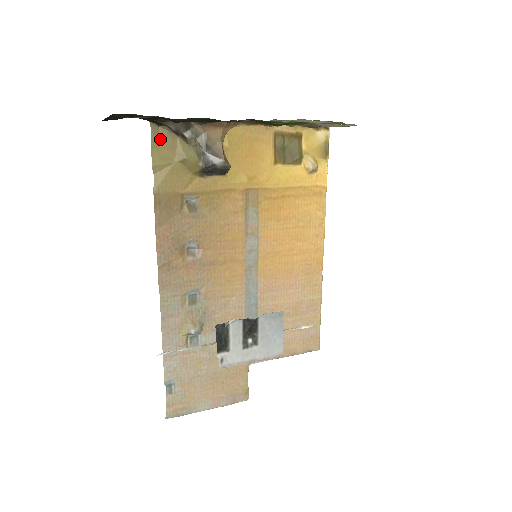
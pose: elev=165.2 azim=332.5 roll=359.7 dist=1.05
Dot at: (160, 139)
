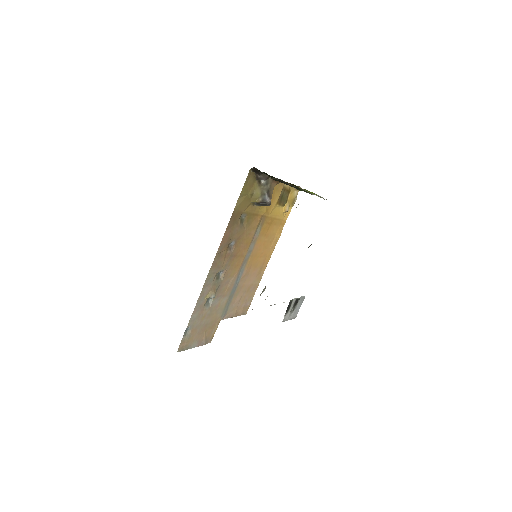
Dot at: (249, 179)
